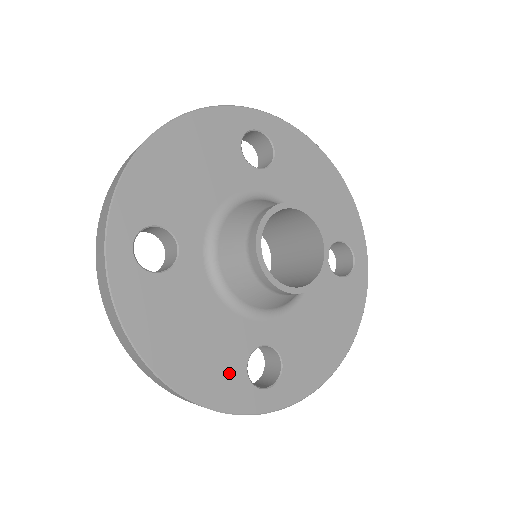
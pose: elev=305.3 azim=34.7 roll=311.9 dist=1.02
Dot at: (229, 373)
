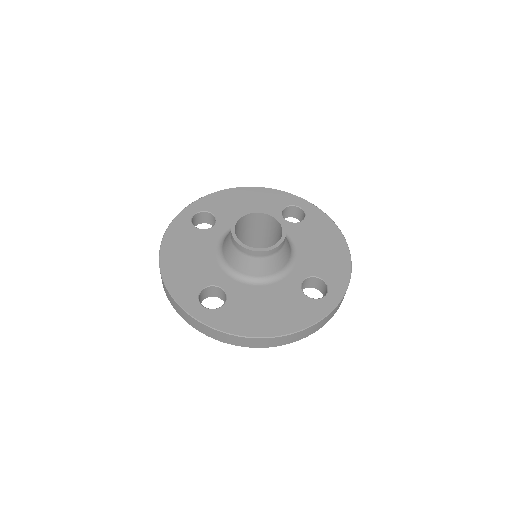
Dot at: (191, 284)
